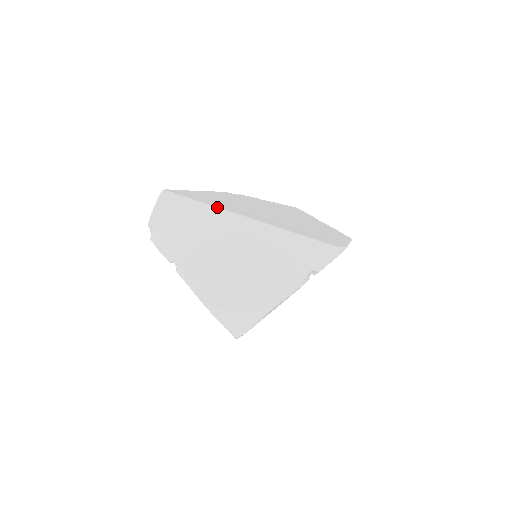
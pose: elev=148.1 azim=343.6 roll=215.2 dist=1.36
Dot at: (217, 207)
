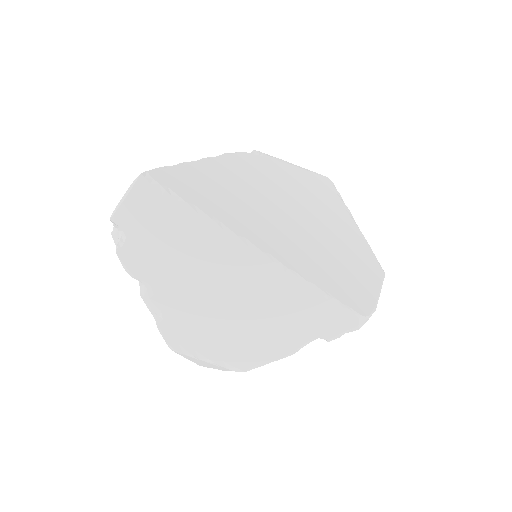
Dot at: (216, 220)
